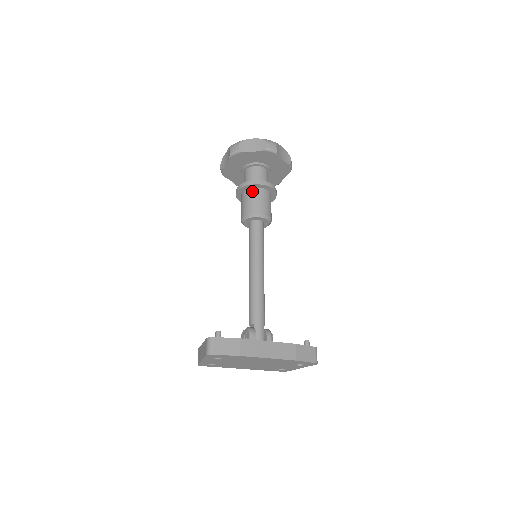
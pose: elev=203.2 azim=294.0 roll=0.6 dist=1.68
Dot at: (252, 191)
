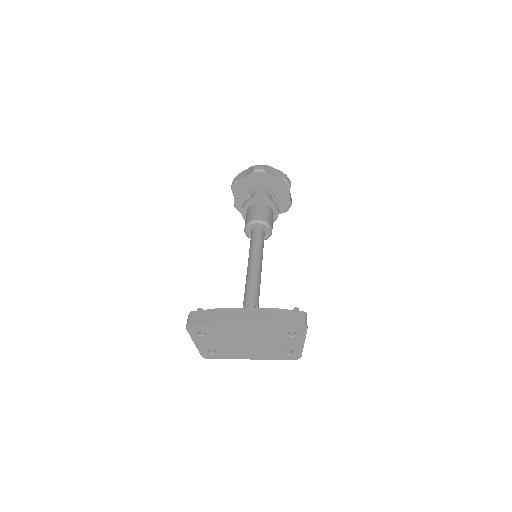
Dot at: (250, 207)
